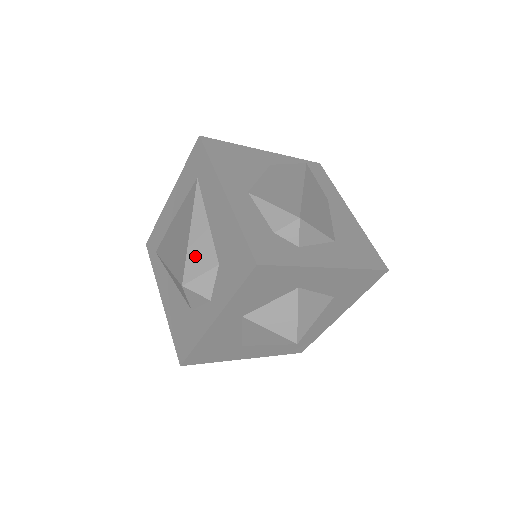
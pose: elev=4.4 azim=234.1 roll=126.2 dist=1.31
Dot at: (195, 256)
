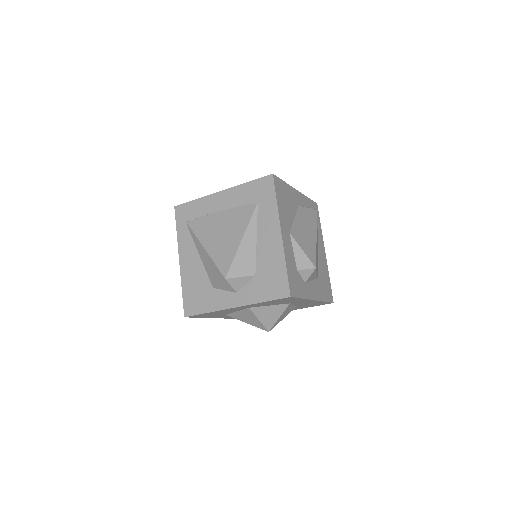
Dot at: (240, 261)
